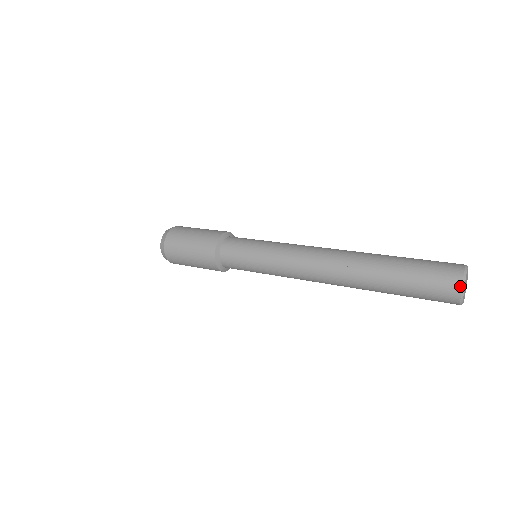
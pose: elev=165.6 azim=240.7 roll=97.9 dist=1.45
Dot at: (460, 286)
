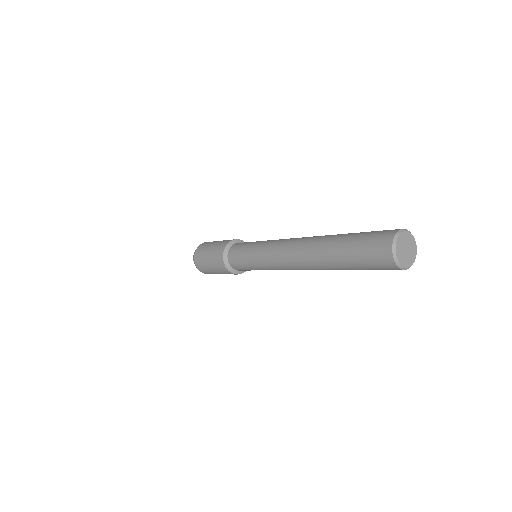
Dot at: (393, 262)
